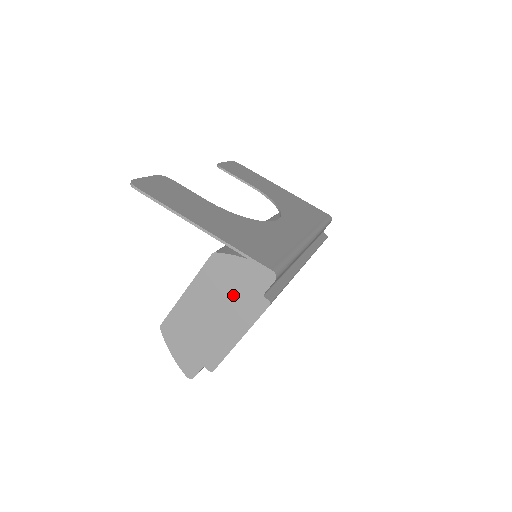
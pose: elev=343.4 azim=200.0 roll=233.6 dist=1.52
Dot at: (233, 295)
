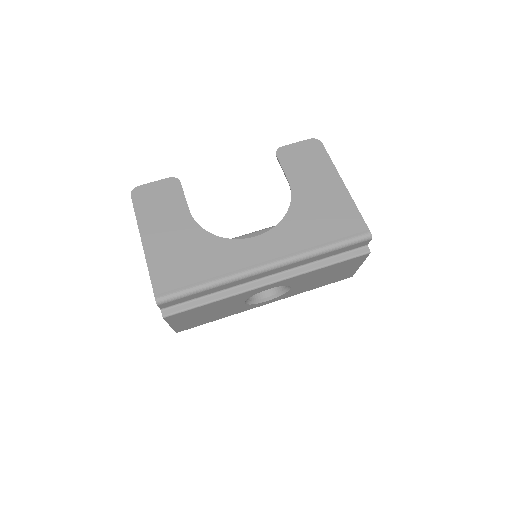
Dot at: occluded
